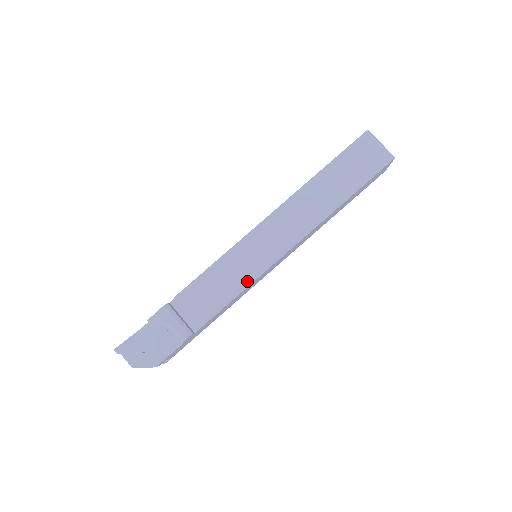
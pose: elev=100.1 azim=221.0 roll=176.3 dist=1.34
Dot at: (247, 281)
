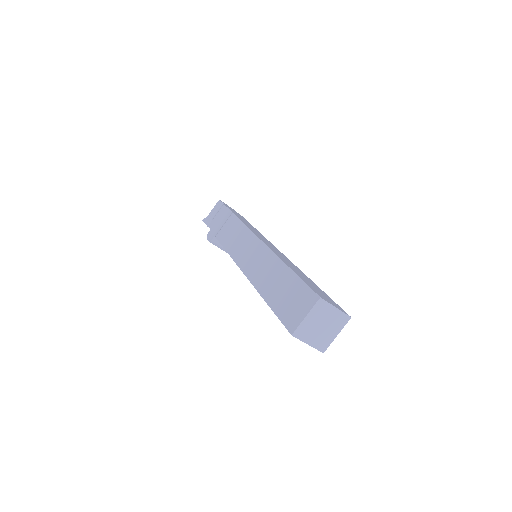
Dot at: occluded
